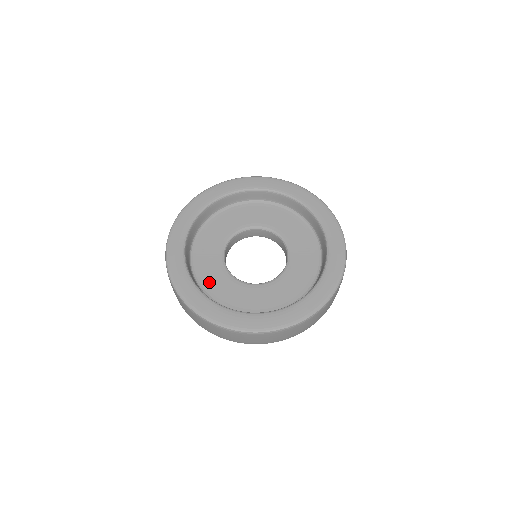
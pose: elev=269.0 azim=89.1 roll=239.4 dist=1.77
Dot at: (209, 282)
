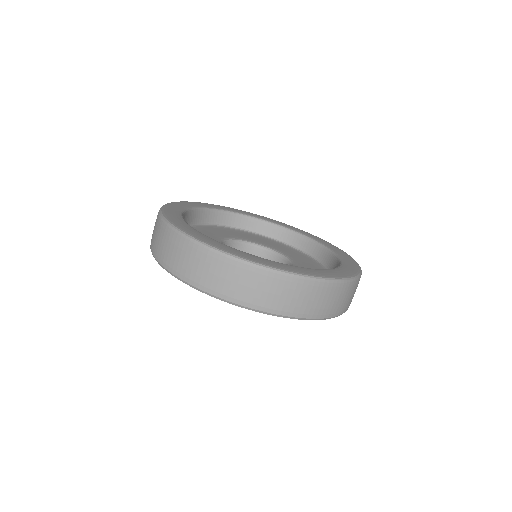
Dot at: occluded
